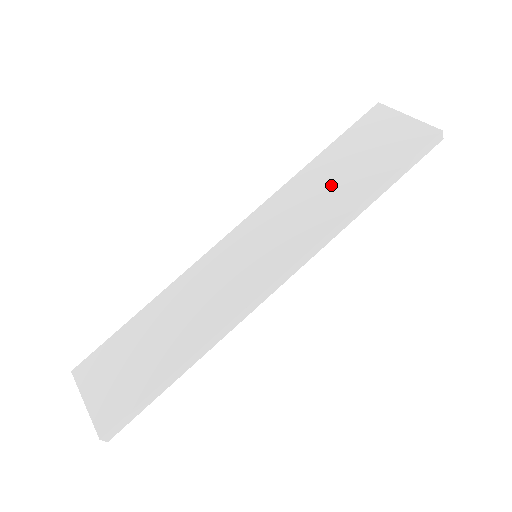
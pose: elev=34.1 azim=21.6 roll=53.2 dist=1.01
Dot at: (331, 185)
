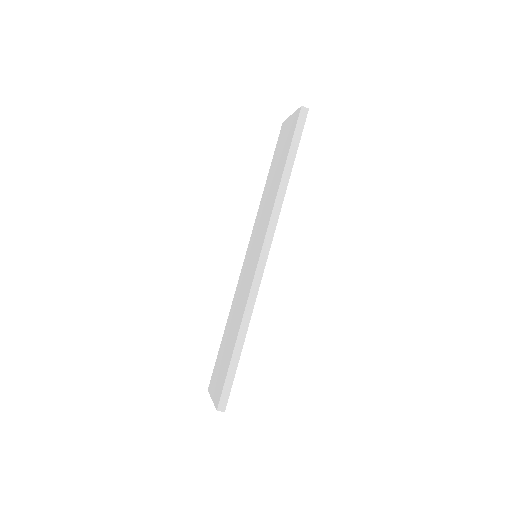
Dot at: (271, 186)
